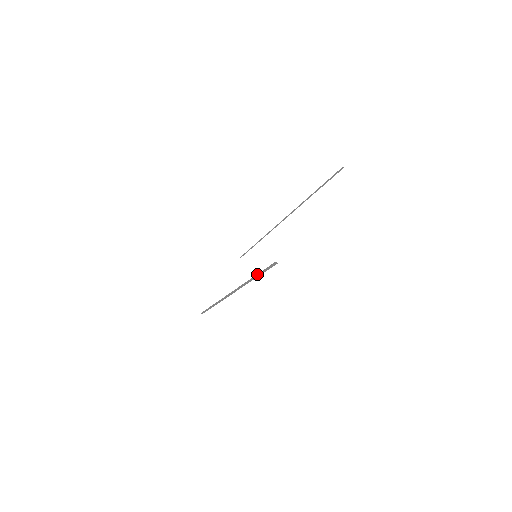
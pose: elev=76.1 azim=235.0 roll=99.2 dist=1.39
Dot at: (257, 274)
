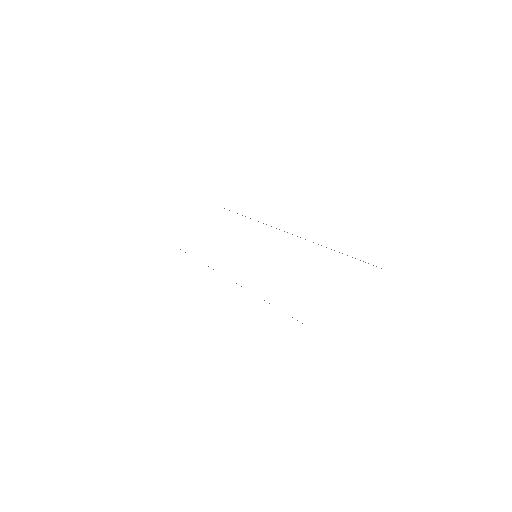
Dot at: occluded
